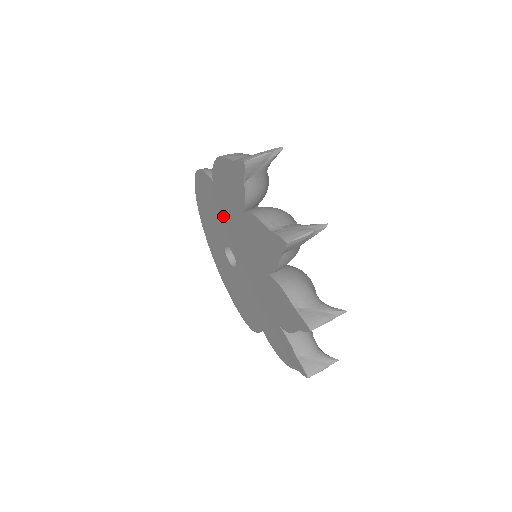
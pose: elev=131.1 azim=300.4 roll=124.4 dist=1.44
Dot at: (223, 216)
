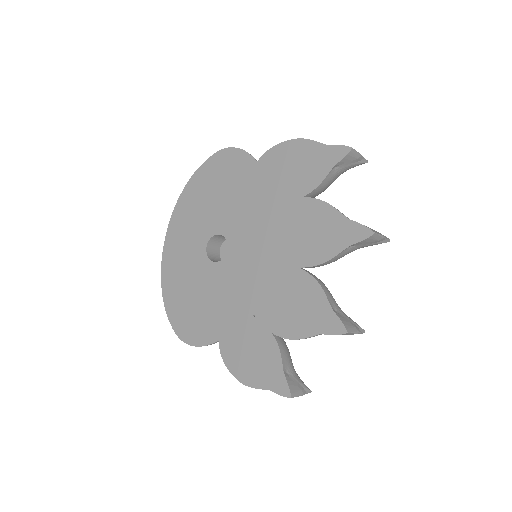
Dot at: (245, 200)
